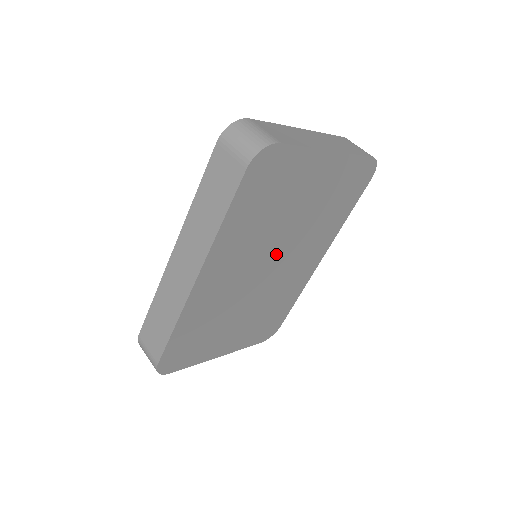
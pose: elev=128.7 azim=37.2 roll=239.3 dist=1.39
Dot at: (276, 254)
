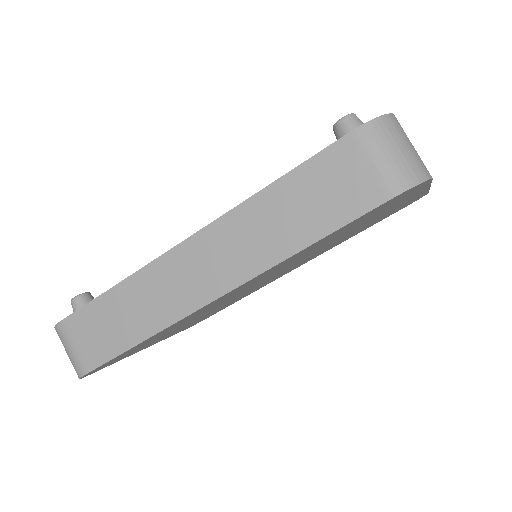
Dot at: (288, 267)
